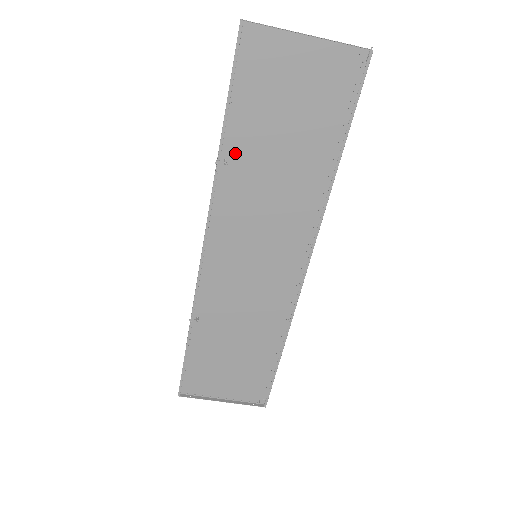
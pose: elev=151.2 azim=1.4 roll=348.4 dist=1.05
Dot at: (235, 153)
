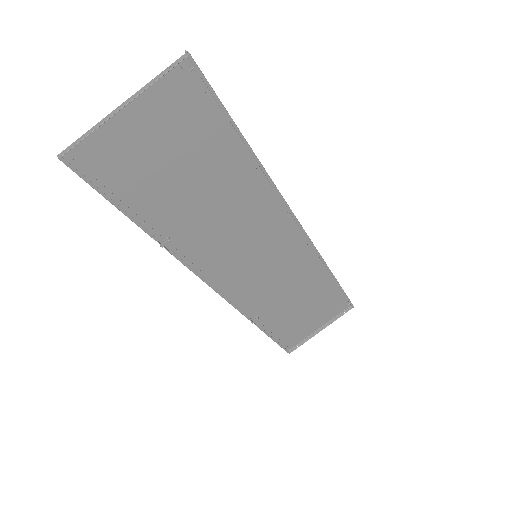
Dot at: (167, 227)
